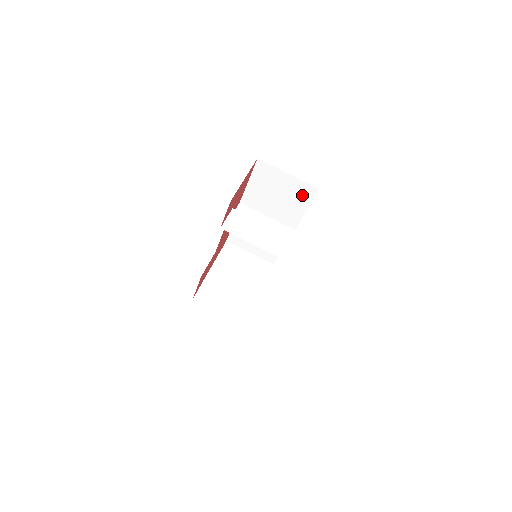
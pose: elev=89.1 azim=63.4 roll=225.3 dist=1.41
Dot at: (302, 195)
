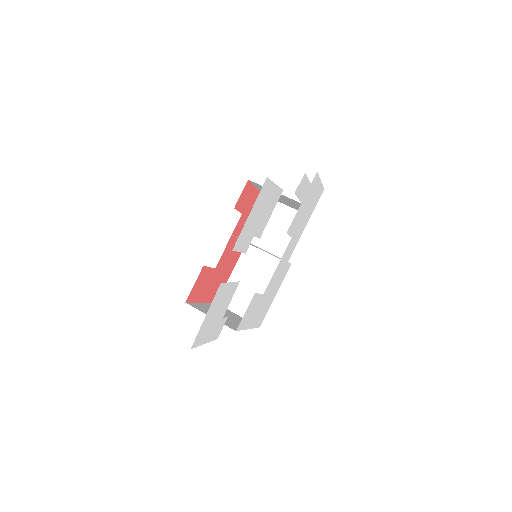
Dot at: occluded
